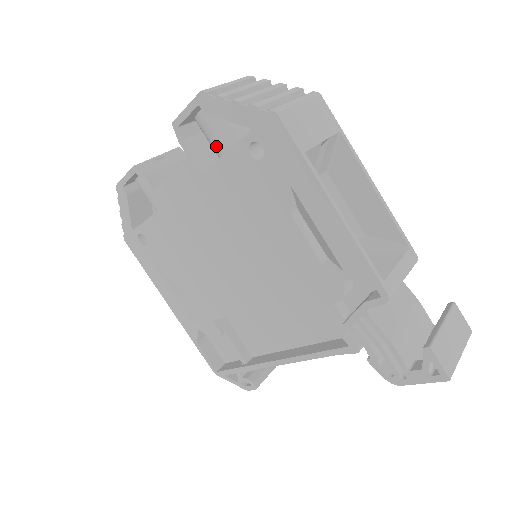
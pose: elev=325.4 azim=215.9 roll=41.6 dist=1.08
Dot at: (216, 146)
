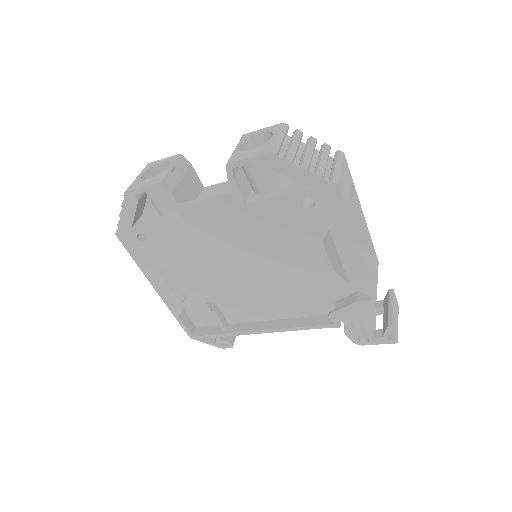
Dot at: (259, 184)
